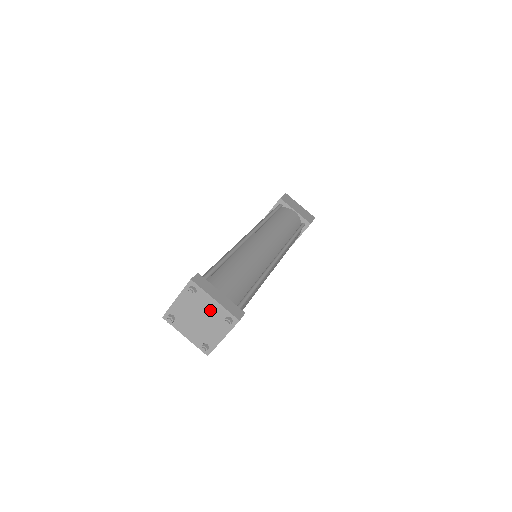
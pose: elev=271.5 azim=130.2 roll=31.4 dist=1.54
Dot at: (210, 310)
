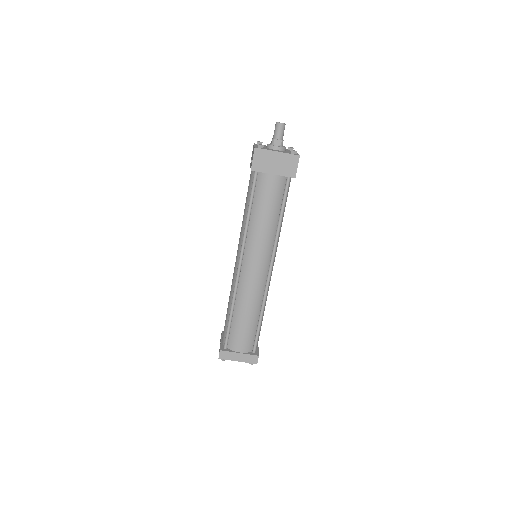
Dot at: occluded
